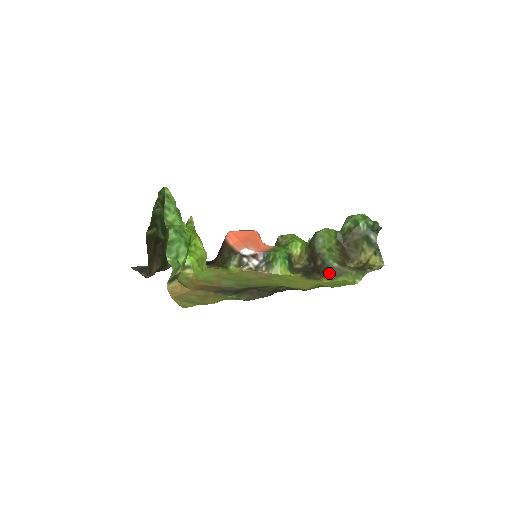
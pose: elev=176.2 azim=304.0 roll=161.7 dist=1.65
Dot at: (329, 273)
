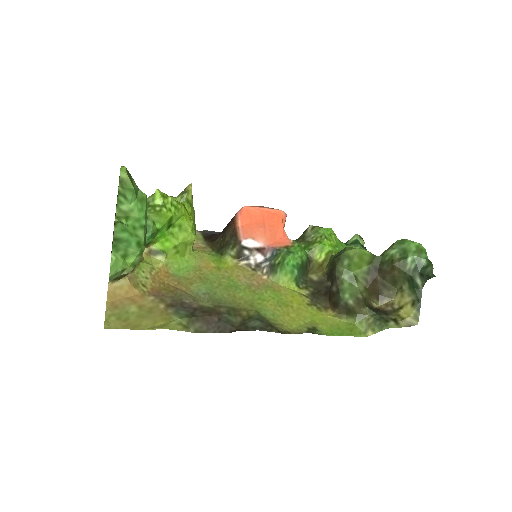
Dot at: (339, 308)
